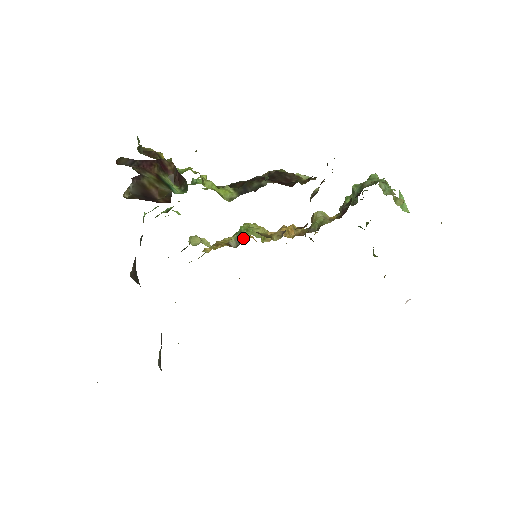
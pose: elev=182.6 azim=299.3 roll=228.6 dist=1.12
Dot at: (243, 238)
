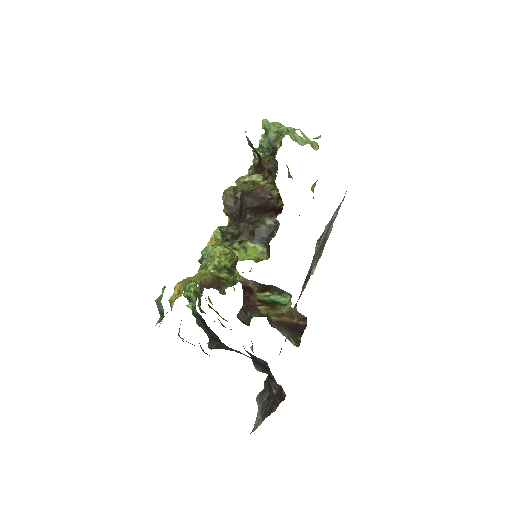
Dot at: occluded
